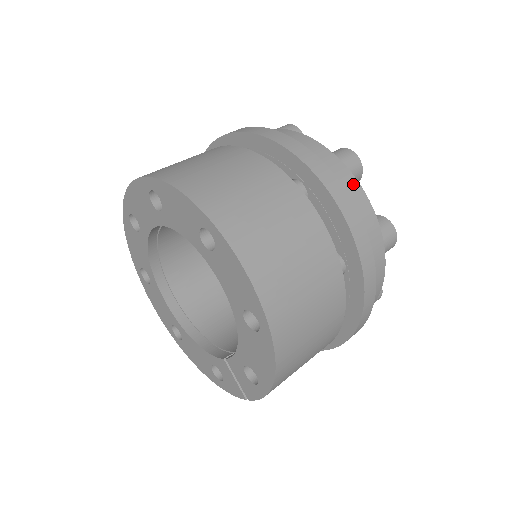
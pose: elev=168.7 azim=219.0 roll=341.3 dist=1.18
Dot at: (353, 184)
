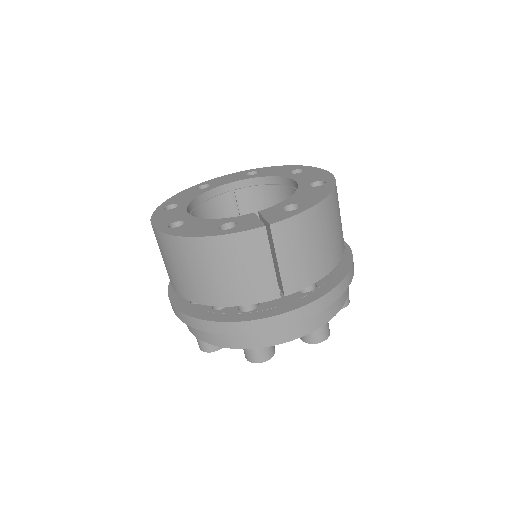
Dot at: occluded
